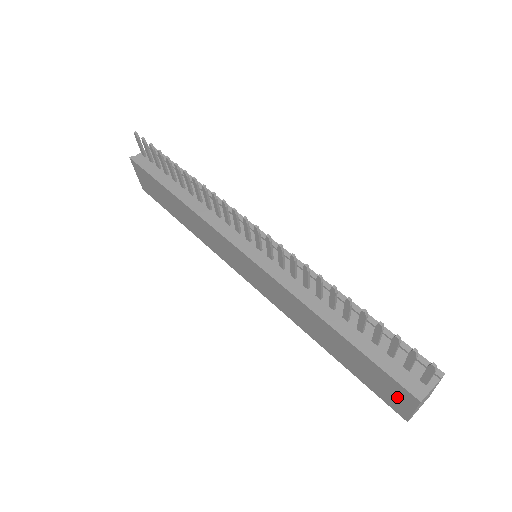
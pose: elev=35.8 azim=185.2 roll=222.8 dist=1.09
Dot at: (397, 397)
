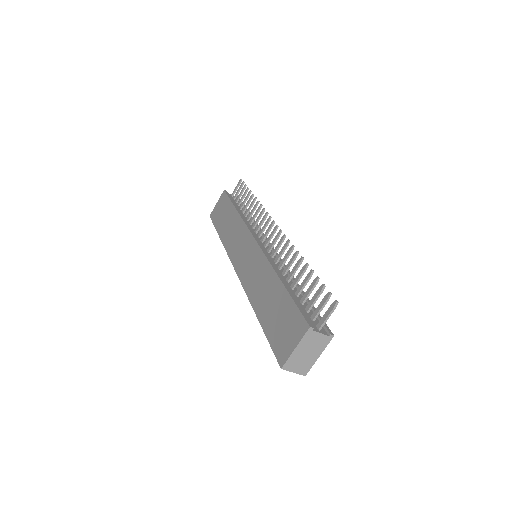
Dot at: (291, 336)
